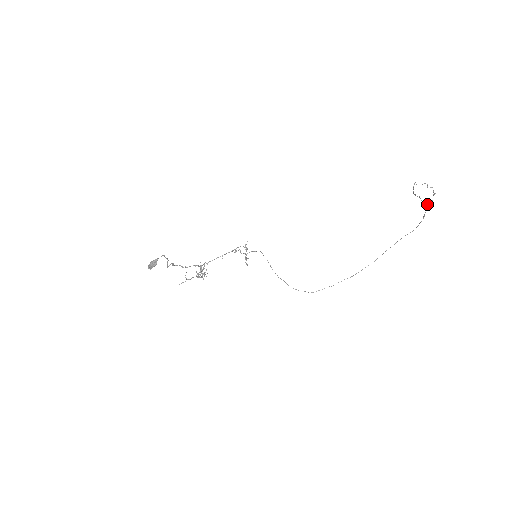
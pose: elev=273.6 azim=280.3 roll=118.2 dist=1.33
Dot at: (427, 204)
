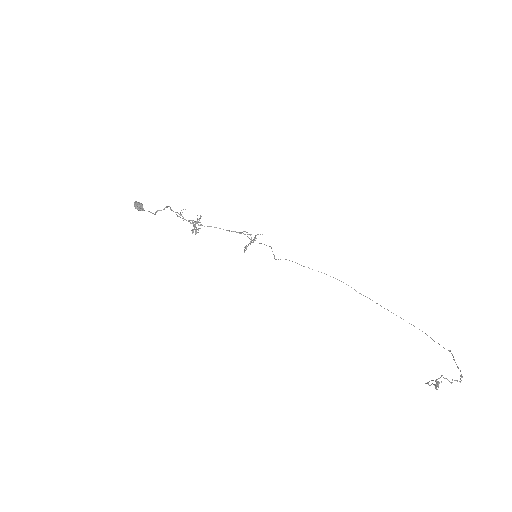
Dot at: (436, 386)
